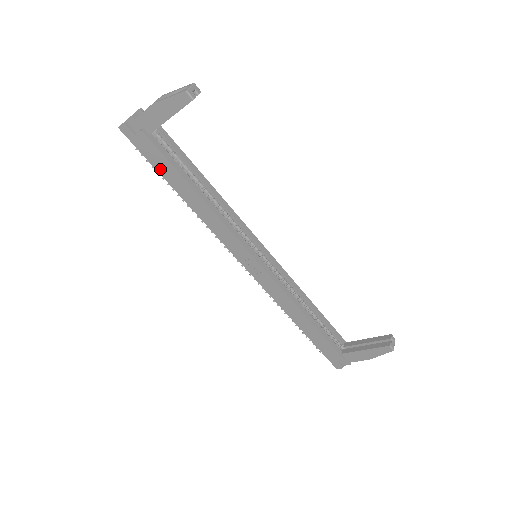
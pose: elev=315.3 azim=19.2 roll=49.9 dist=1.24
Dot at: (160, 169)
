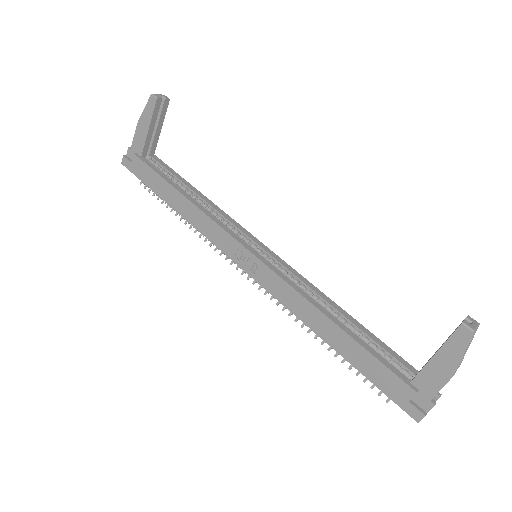
Dot at: (152, 186)
